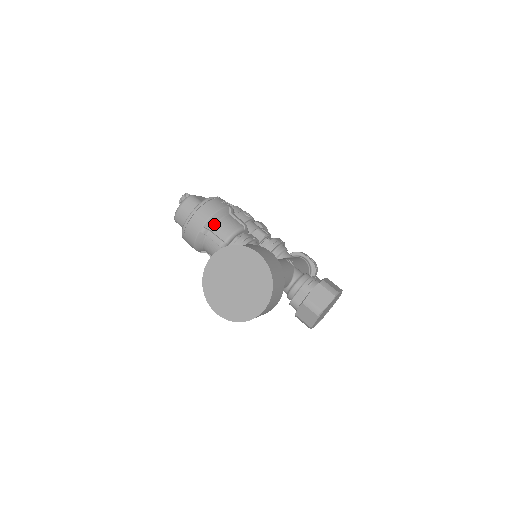
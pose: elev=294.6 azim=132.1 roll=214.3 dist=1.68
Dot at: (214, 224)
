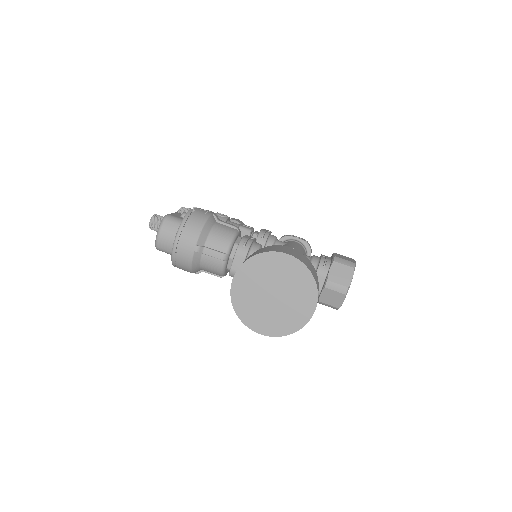
Dot at: (206, 238)
